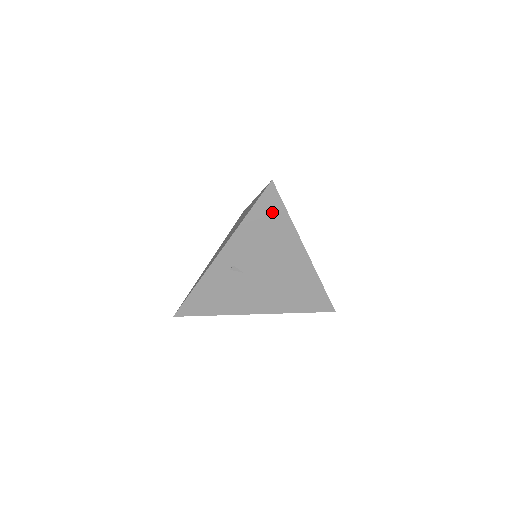
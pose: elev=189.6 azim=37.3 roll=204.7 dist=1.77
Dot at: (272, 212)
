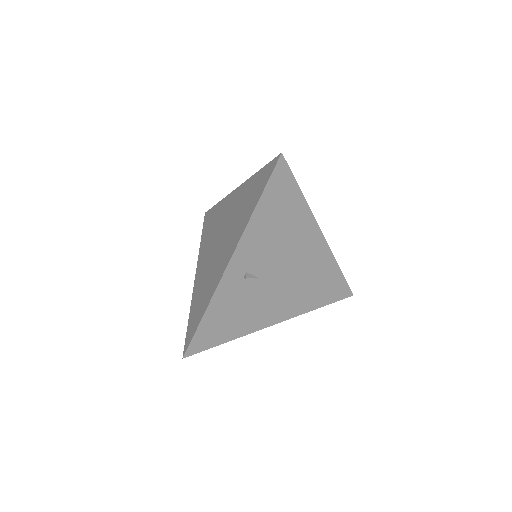
Dot at: (284, 194)
